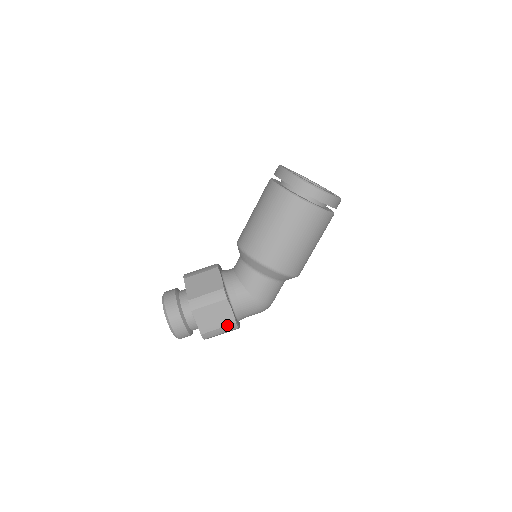
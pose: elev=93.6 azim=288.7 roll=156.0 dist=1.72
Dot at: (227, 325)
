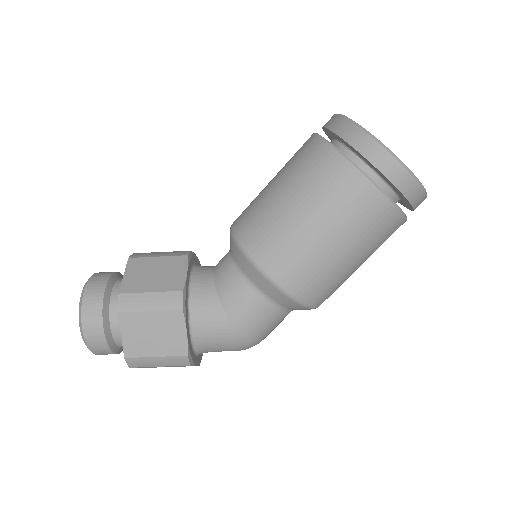
Dot at: (172, 355)
